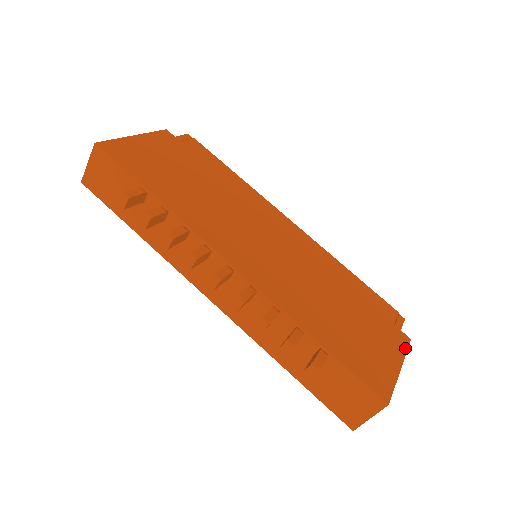
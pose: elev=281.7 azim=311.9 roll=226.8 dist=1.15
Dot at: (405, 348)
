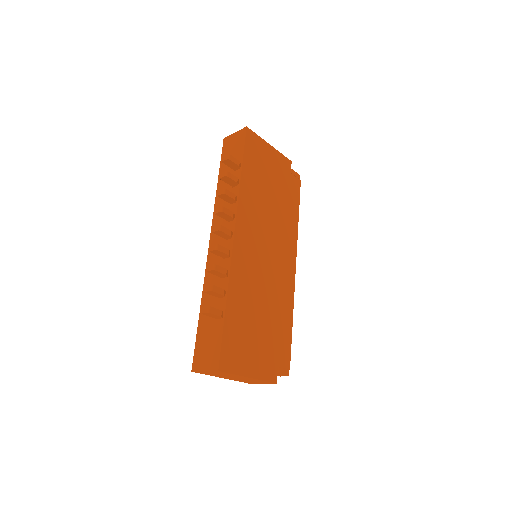
Dot at: (266, 379)
